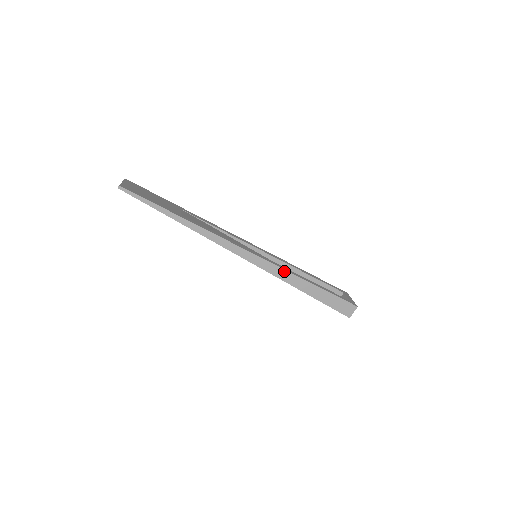
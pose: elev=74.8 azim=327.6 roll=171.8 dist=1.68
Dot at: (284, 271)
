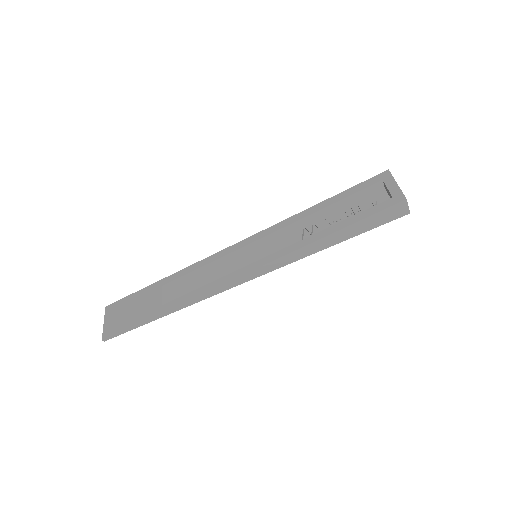
Dot at: (290, 255)
